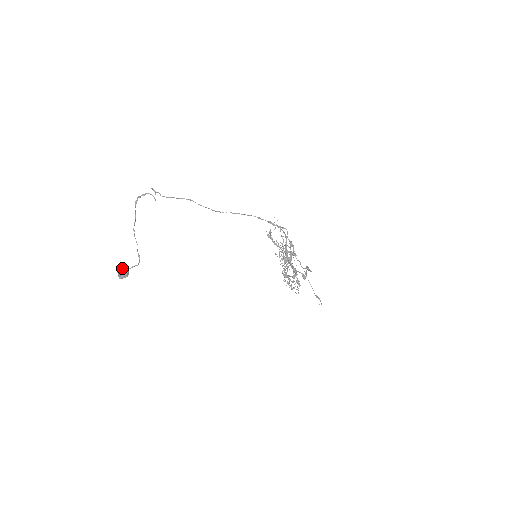
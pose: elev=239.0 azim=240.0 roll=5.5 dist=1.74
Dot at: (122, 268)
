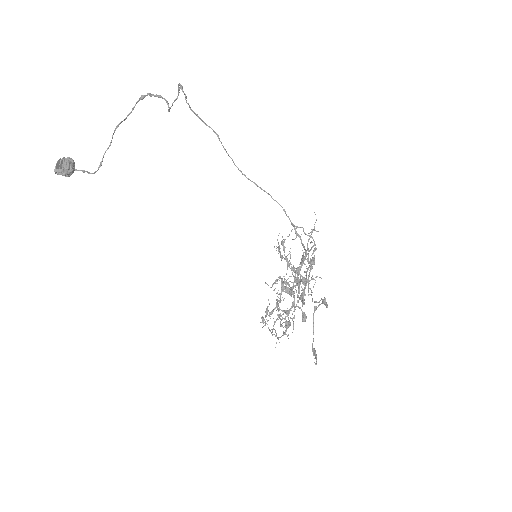
Dot at: (68, 160)
